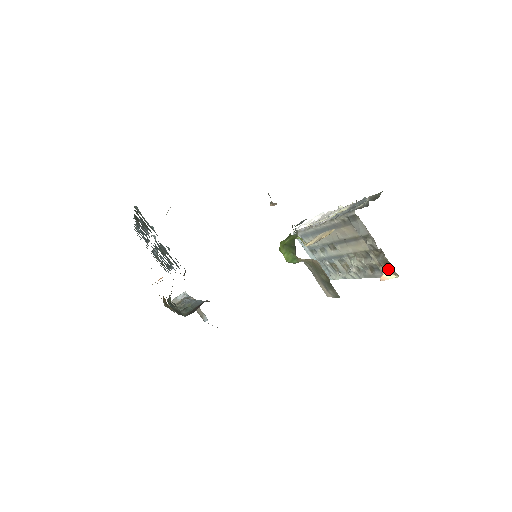
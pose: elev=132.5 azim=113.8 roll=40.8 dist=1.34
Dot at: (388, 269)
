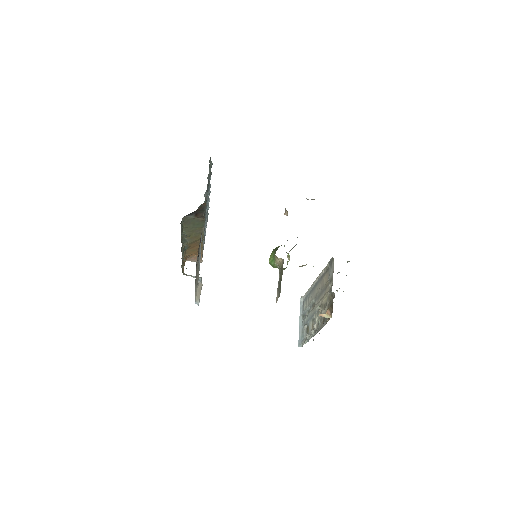
Dot at: (330, 311)
